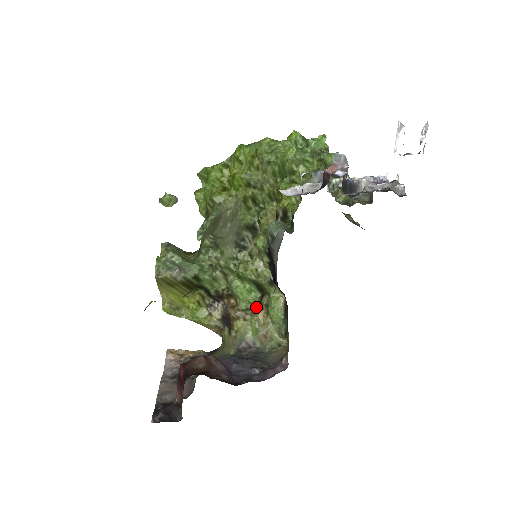
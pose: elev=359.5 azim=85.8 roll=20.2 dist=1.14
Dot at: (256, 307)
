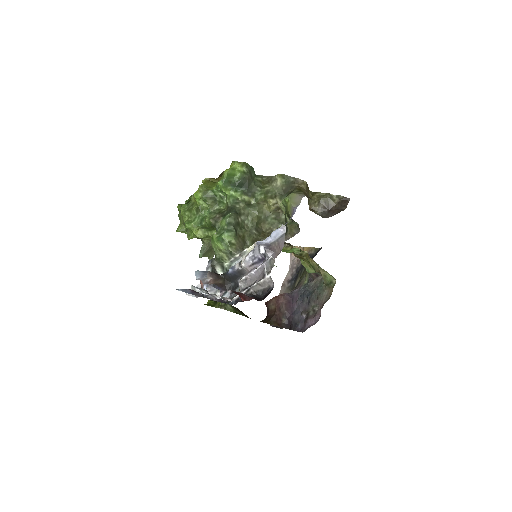
Dot at: (306, 251)
